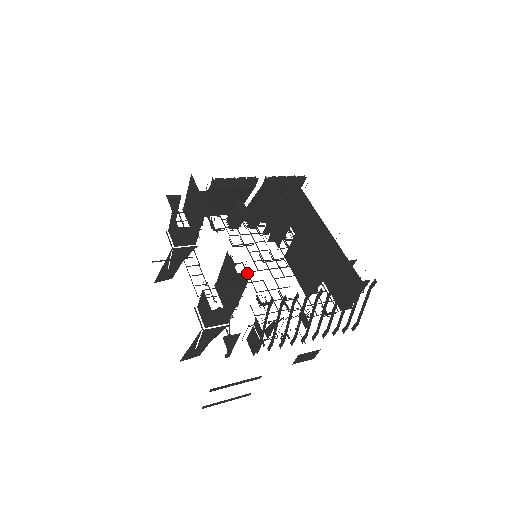
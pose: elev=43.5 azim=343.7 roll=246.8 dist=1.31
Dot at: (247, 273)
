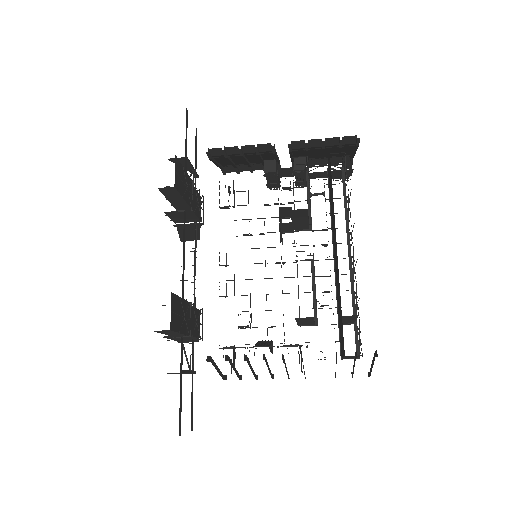
Dot at: (164, 330)
